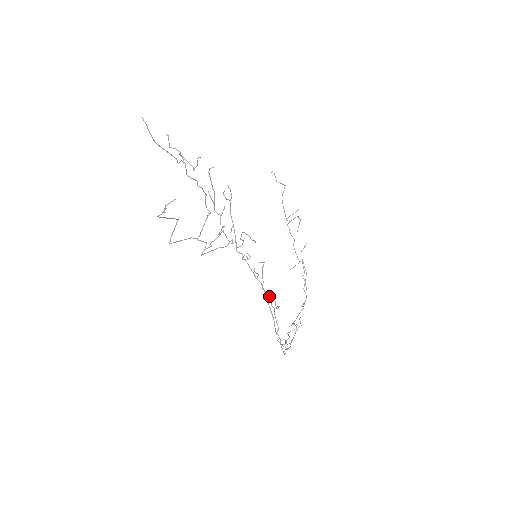
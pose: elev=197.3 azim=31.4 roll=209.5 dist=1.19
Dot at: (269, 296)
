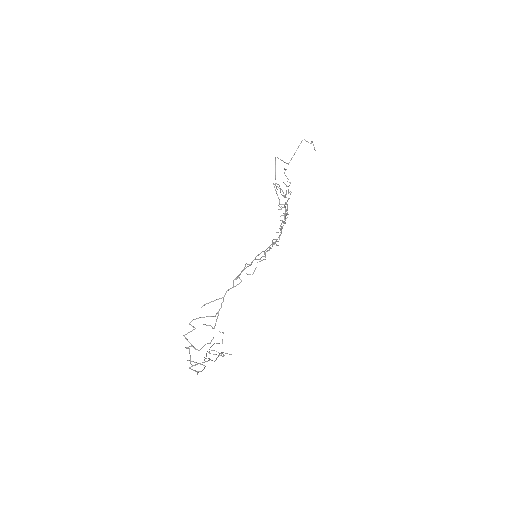
Dot at: occluded
